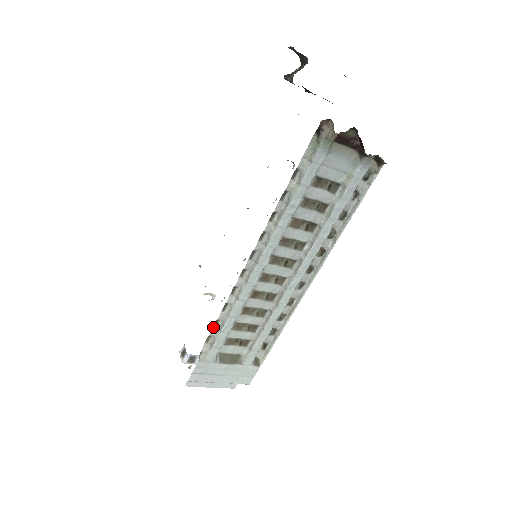
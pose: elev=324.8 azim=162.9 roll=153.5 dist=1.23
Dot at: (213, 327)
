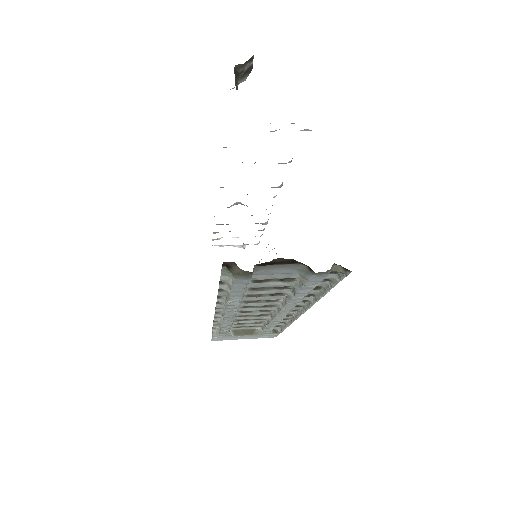
Dot at: (213, 325)
